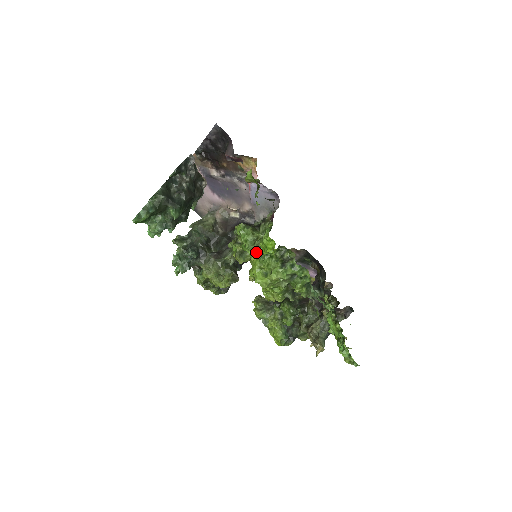
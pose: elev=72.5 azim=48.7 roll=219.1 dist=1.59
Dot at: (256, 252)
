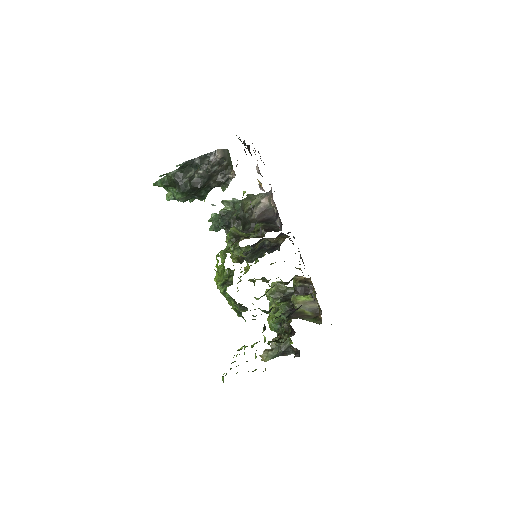
Dot at: (222, 259)
